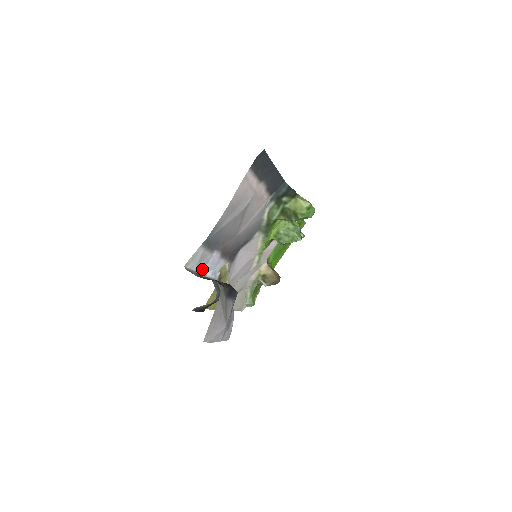
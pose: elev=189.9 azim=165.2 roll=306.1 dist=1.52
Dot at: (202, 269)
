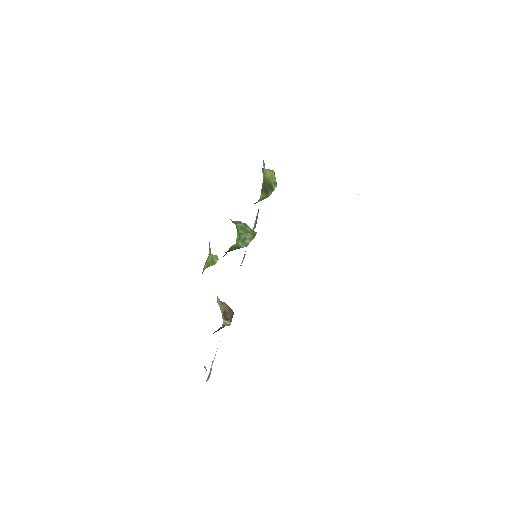
Dot at: occluded
